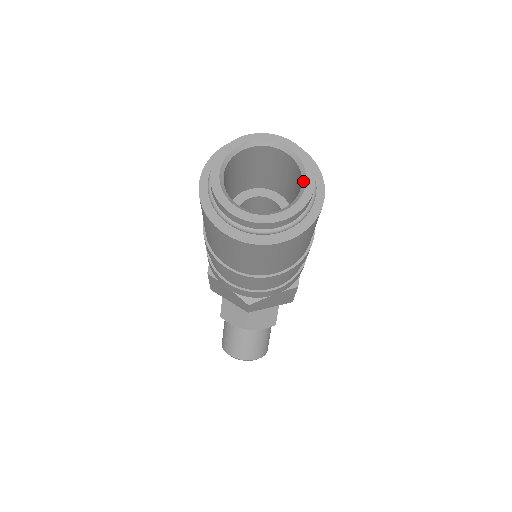
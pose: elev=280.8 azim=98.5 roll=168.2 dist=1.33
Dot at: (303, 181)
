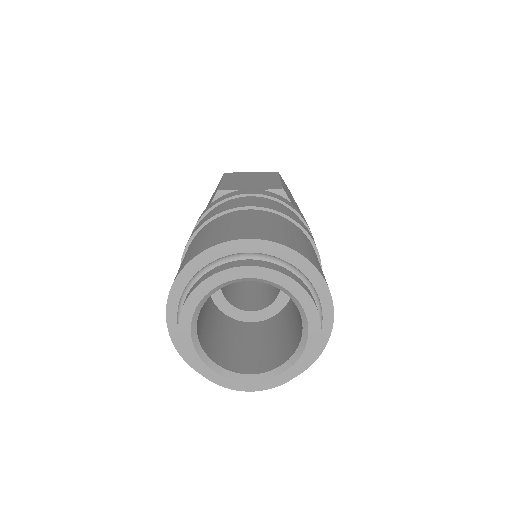
Dot at: (295, 303)
